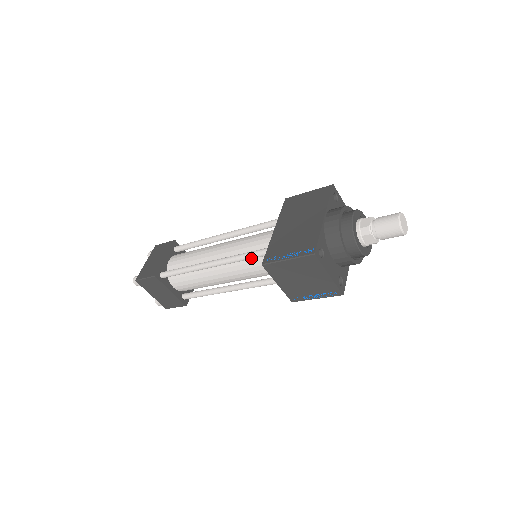
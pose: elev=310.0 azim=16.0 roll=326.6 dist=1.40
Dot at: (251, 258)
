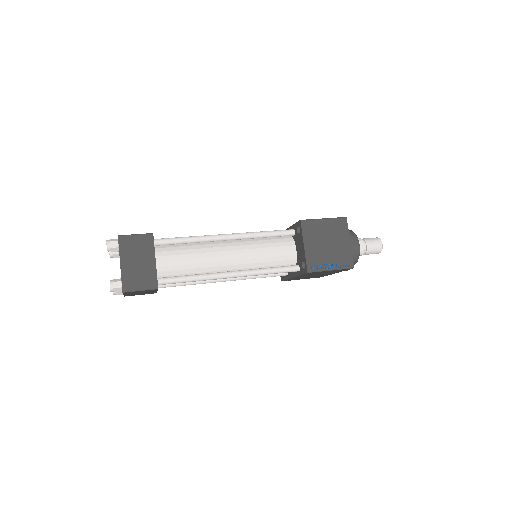
Dot at: (272, 234)
